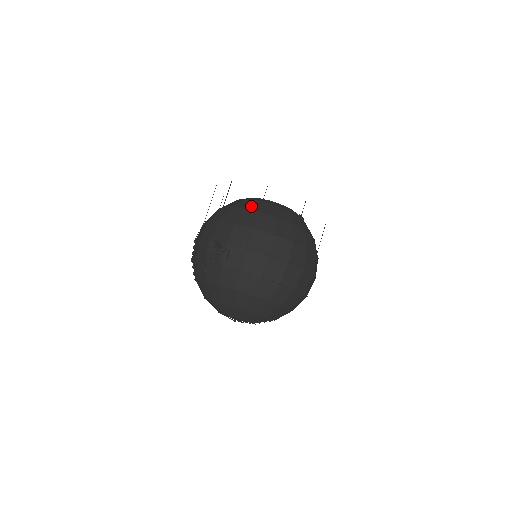
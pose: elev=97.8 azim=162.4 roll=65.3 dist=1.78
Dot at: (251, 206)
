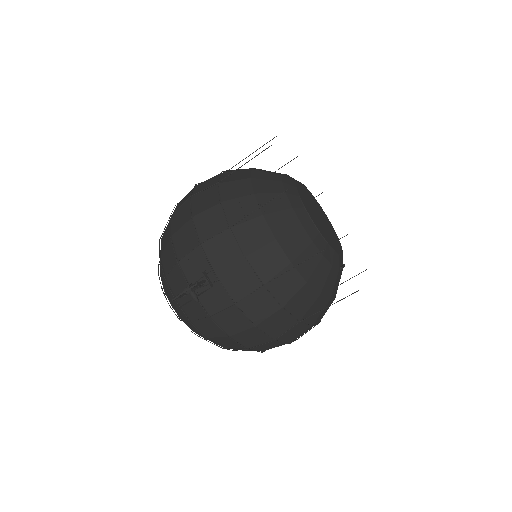
Dot at: (287, 238)
